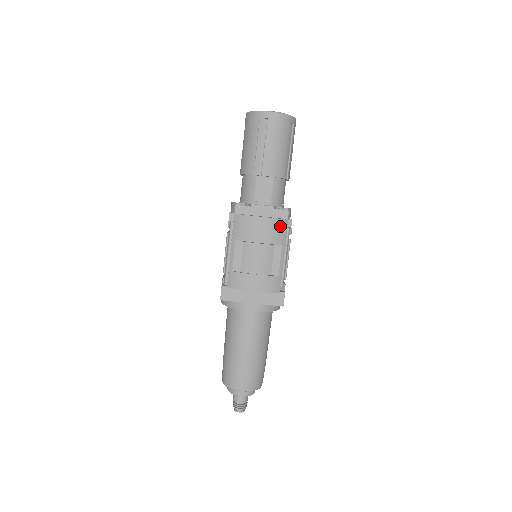
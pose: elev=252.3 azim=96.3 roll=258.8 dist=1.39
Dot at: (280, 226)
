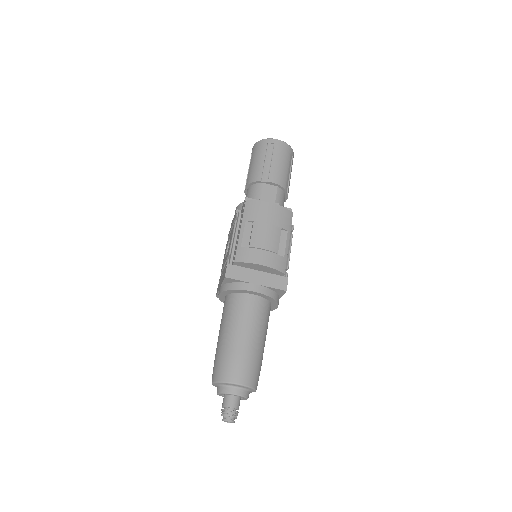
Dot at: (286, 215)
